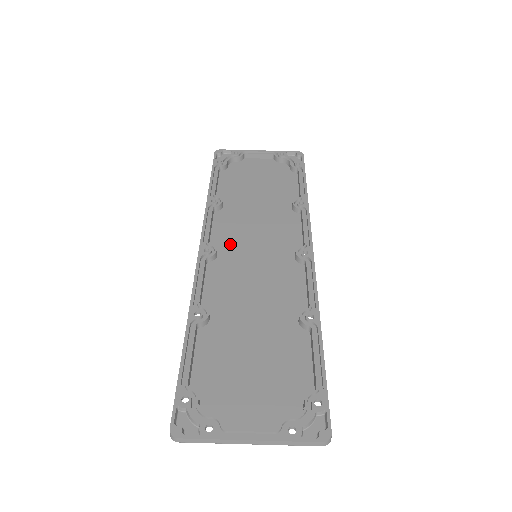
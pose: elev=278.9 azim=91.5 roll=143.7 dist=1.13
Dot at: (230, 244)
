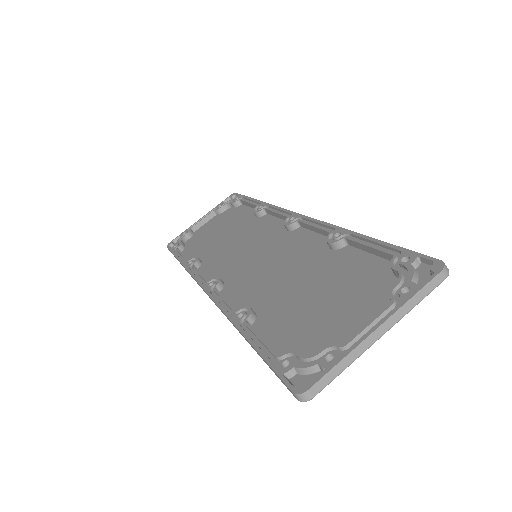
Dot at: (228, 270)
